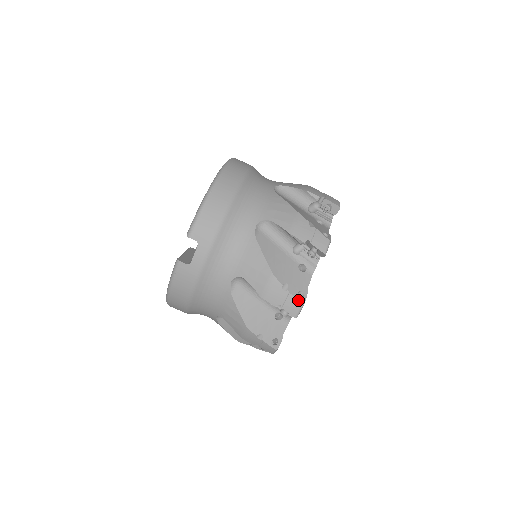
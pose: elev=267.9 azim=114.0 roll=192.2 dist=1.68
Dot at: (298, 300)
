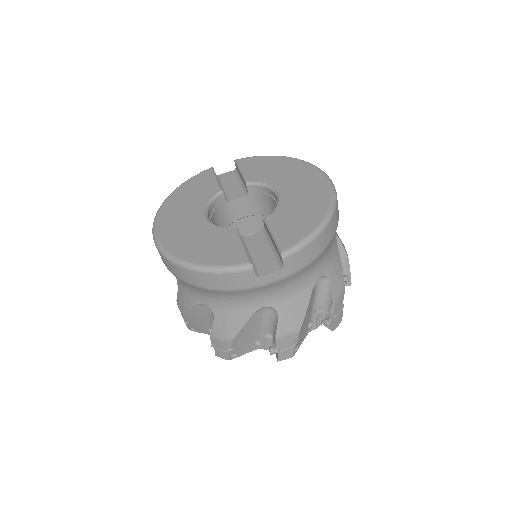
Dot at: (294, 353)
